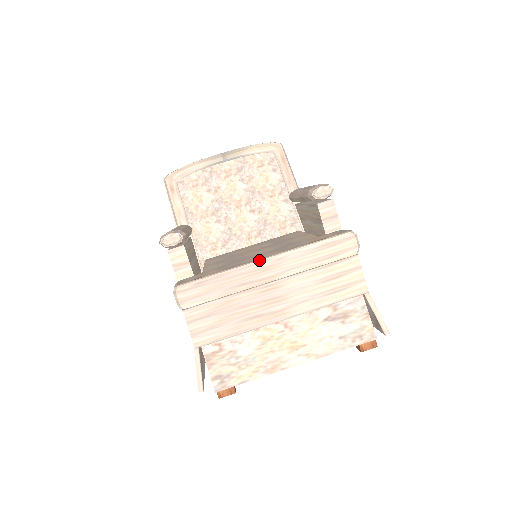
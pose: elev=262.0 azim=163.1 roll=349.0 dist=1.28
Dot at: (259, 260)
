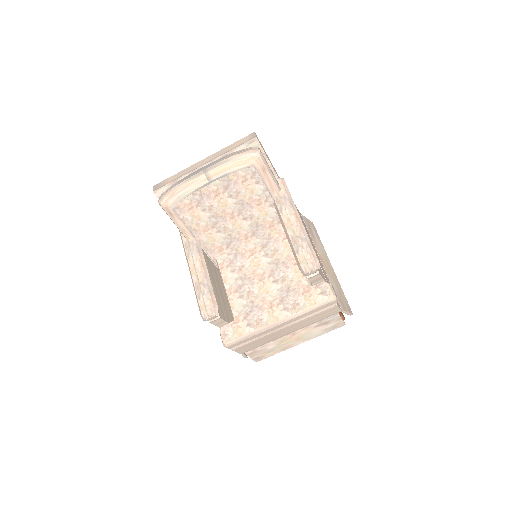
Dot at: (274, 324)
